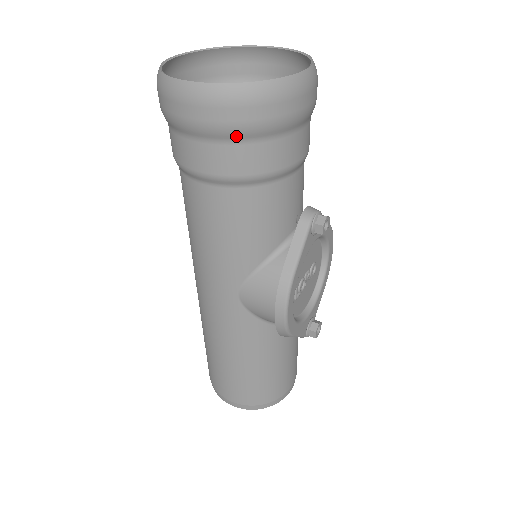
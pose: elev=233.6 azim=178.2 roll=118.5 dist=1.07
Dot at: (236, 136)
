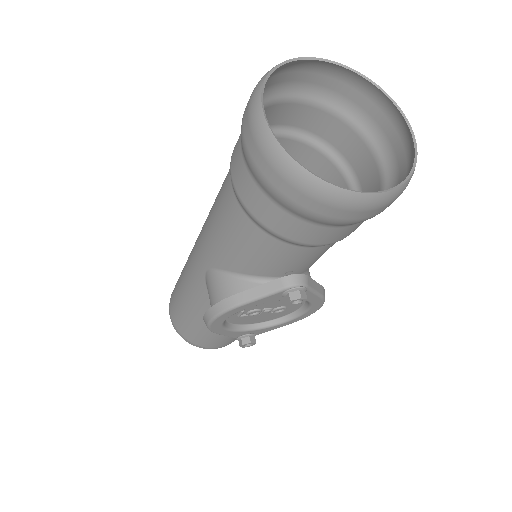
Dot at: (262, 185)
